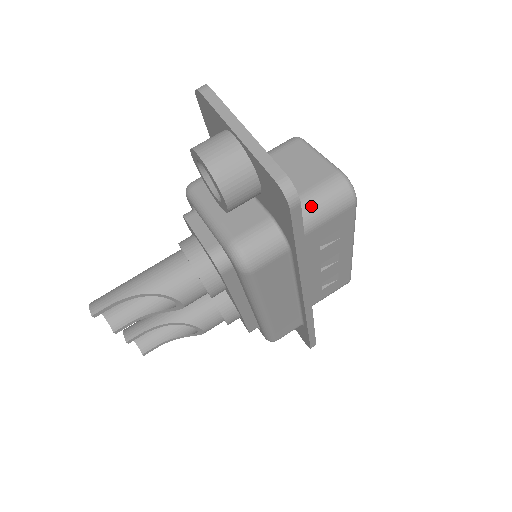
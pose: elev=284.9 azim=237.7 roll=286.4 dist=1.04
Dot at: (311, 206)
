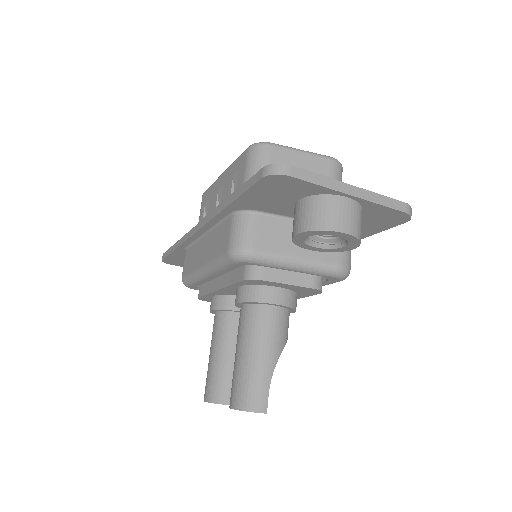
Dot at: occluded
